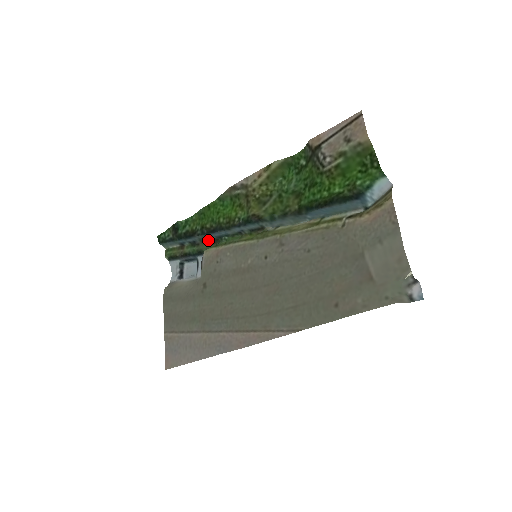
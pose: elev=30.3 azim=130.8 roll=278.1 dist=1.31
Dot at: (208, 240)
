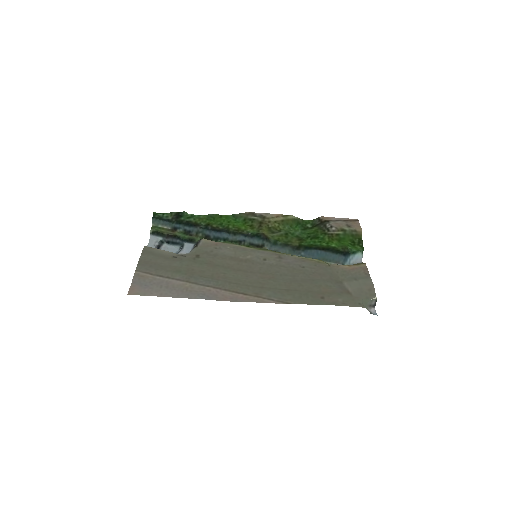
Dot at: (204, 236)
